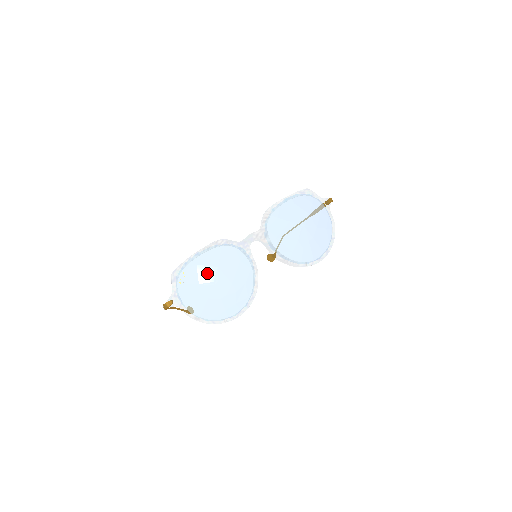
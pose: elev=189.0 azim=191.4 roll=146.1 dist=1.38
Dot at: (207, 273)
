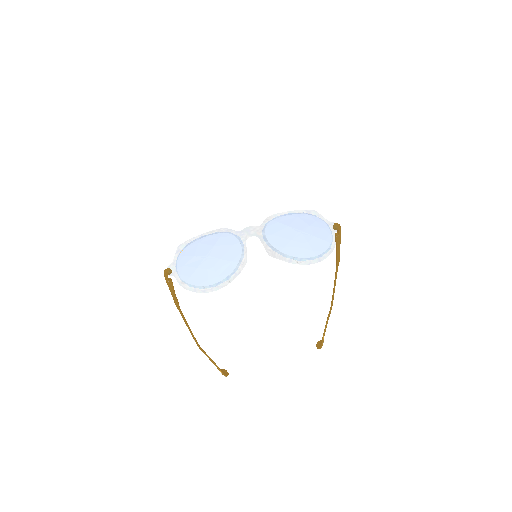
Dot at: (204, 249)
